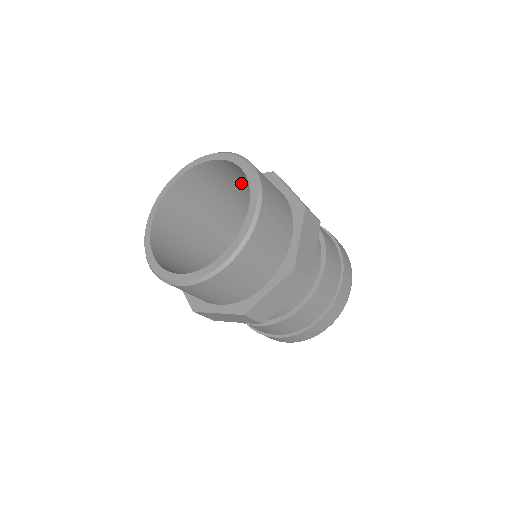
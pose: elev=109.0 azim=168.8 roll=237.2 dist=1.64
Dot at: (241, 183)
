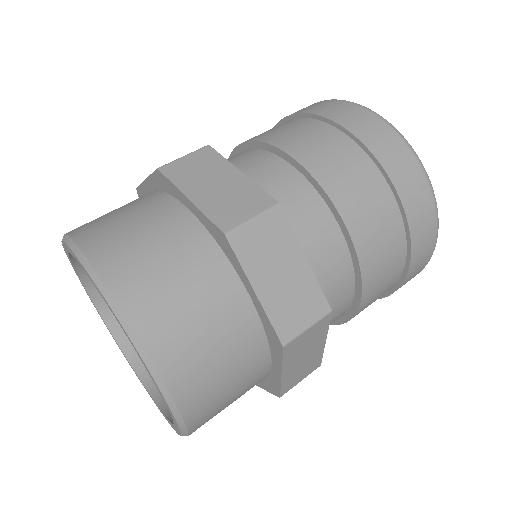
Dot at: occluded
